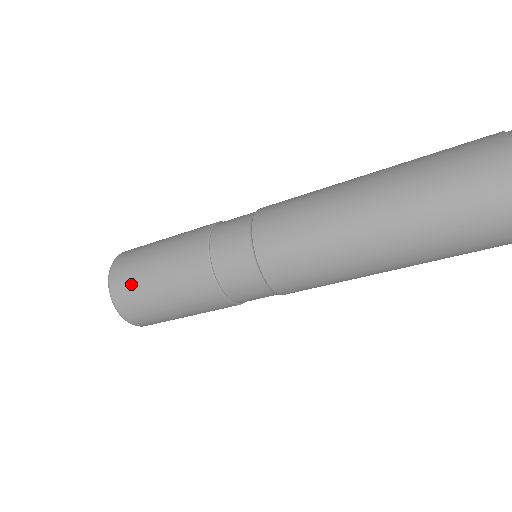
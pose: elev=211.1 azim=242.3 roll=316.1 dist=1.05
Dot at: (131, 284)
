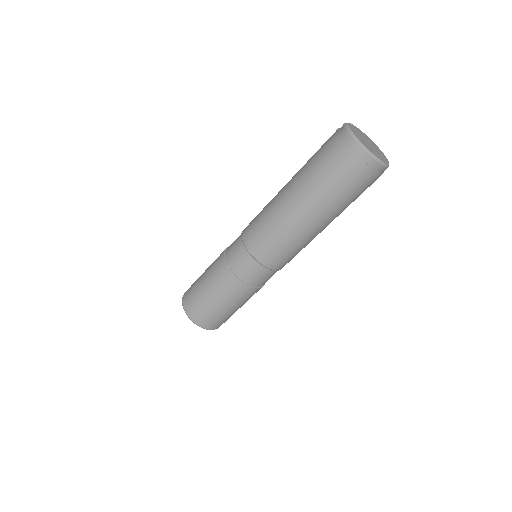
Dot at: (193, 284)
